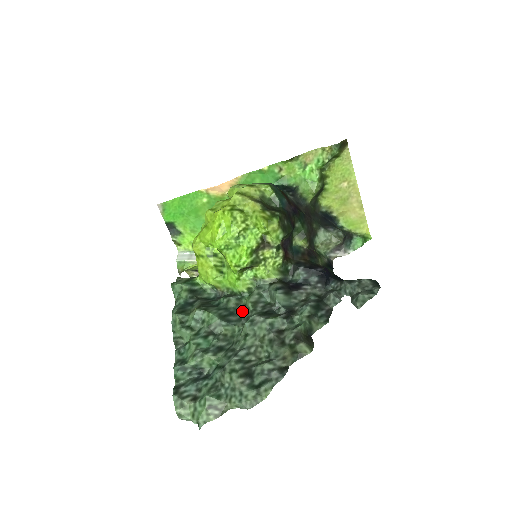
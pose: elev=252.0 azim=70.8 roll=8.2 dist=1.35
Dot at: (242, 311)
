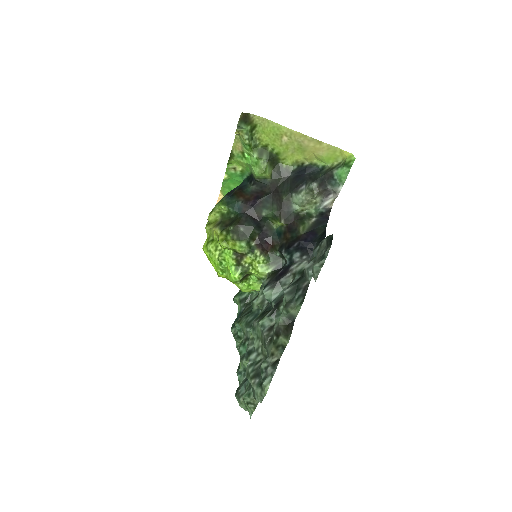
Dot at: occluded
